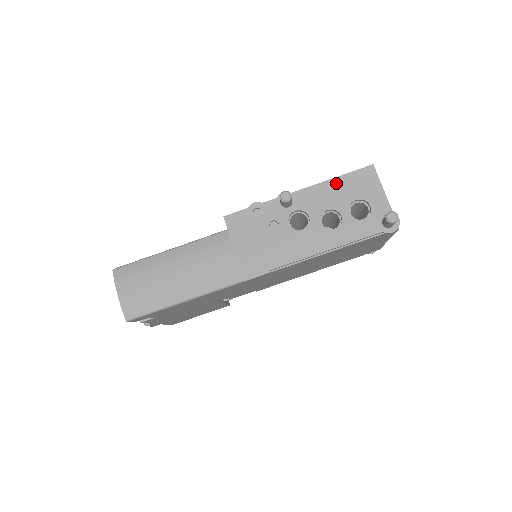
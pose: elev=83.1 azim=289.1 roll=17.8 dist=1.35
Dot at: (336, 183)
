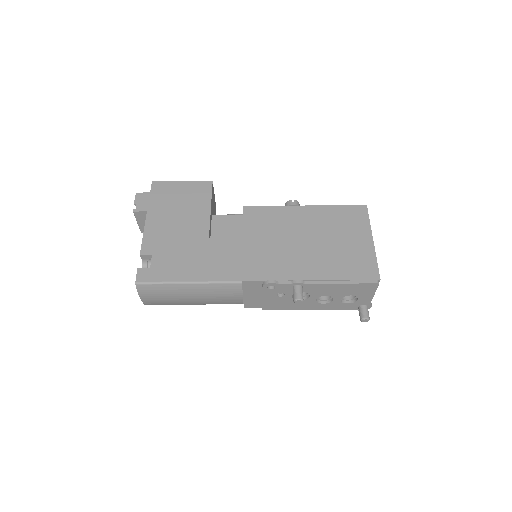
Dot at: (343, 286)
